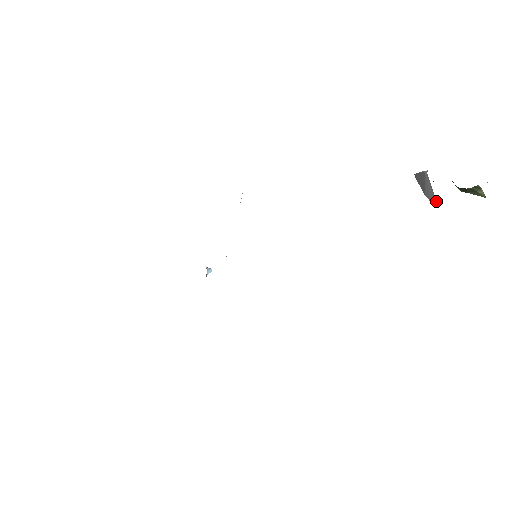
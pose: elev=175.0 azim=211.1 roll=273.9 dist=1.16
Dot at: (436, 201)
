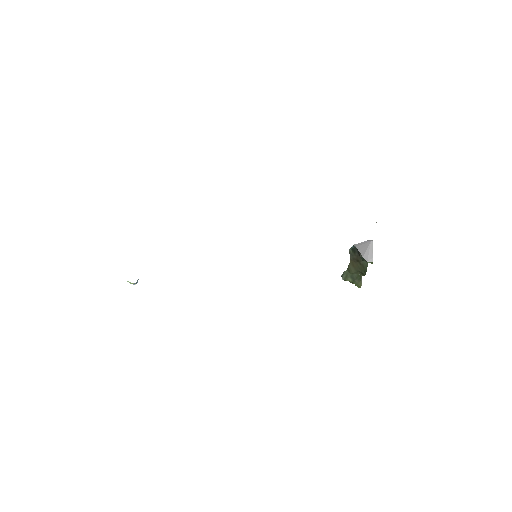
Dot at: (372, 261)
